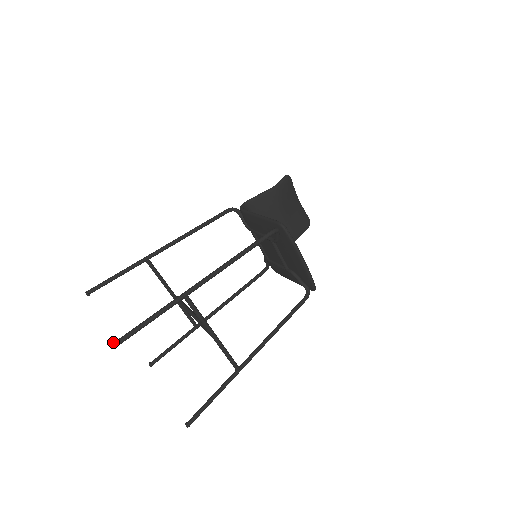
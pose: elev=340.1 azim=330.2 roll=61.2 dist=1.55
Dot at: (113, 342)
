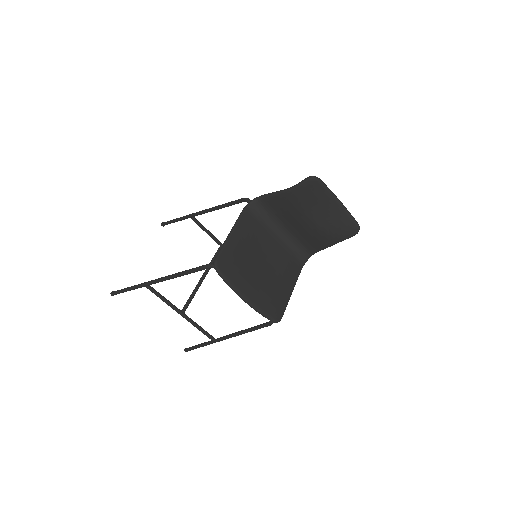
Dot at: (112, 291)
